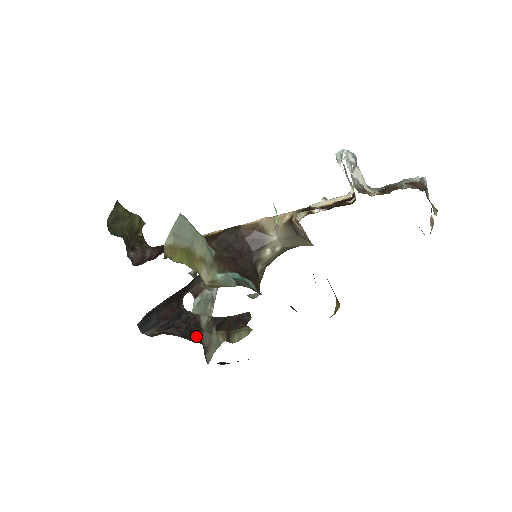
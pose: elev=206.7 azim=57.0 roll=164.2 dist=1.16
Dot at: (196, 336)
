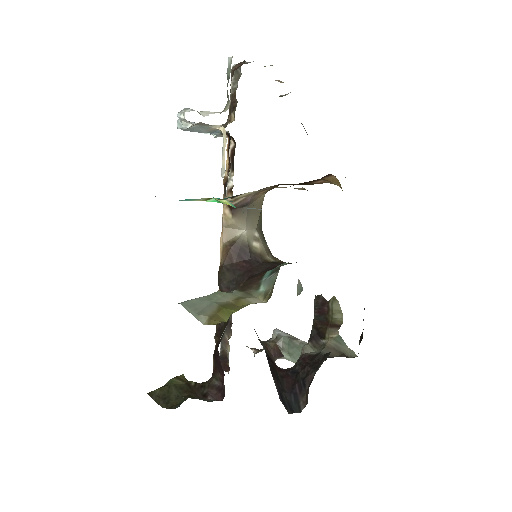
Dot at: occluded
